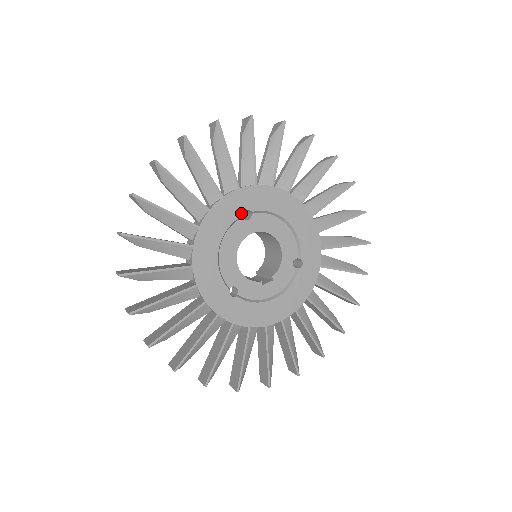
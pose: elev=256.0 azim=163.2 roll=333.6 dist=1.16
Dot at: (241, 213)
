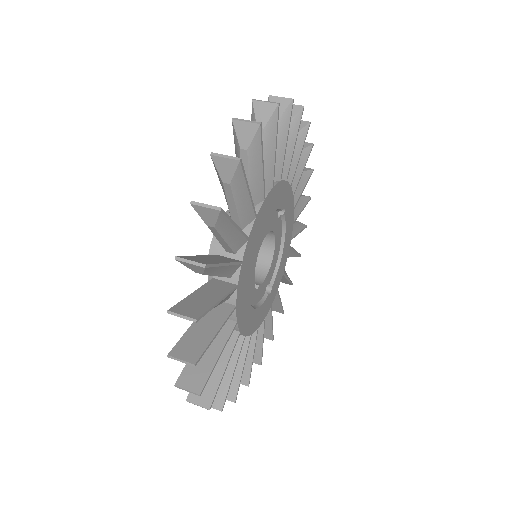
Dot at: (283, 207)
